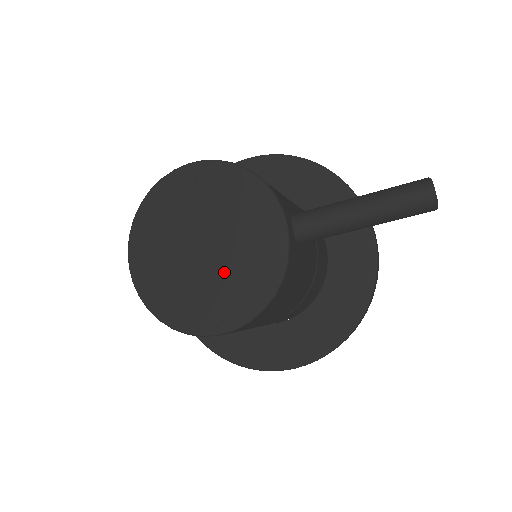
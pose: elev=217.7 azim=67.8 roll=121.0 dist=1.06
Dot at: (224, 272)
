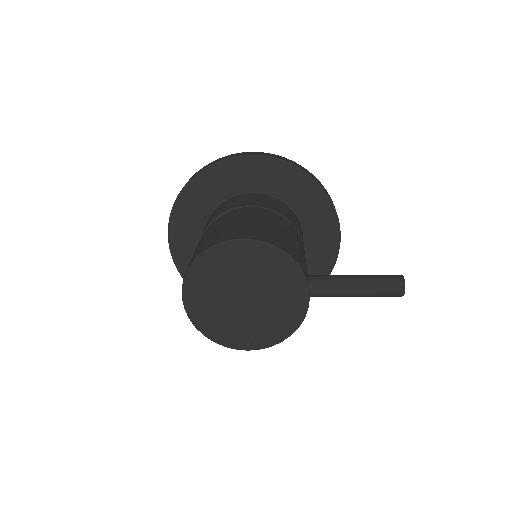
Dot at: (258, 317)
